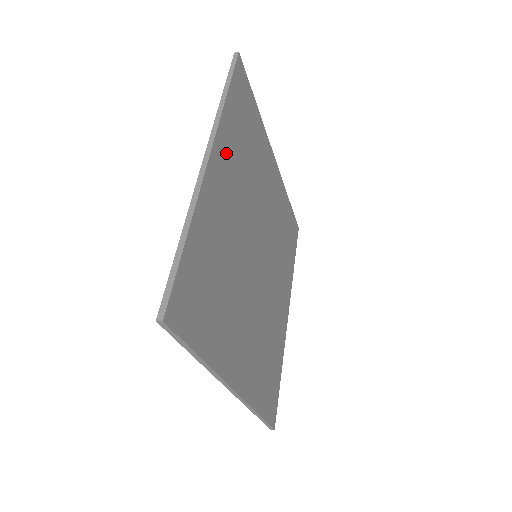
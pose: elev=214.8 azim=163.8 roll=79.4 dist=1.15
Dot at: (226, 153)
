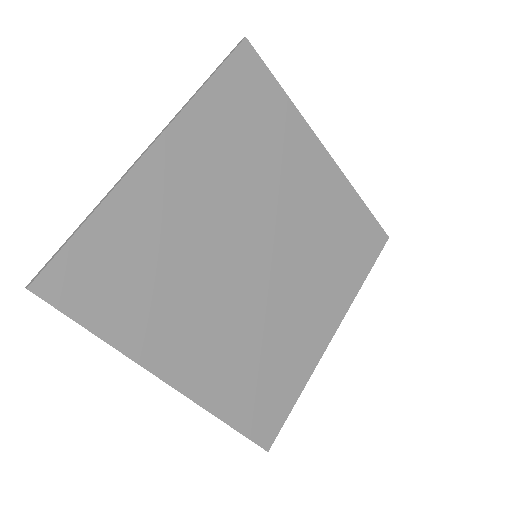
Dot at: (193, 143)
